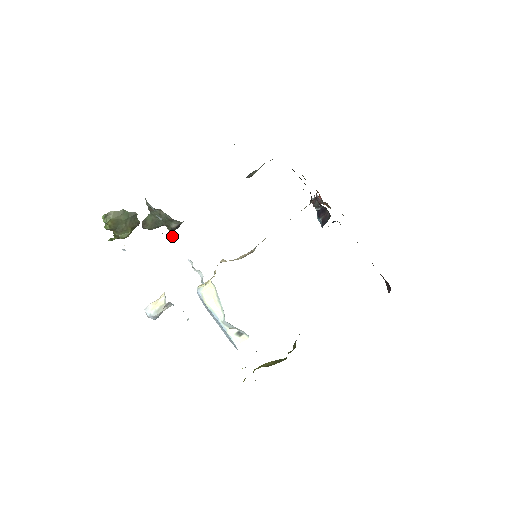
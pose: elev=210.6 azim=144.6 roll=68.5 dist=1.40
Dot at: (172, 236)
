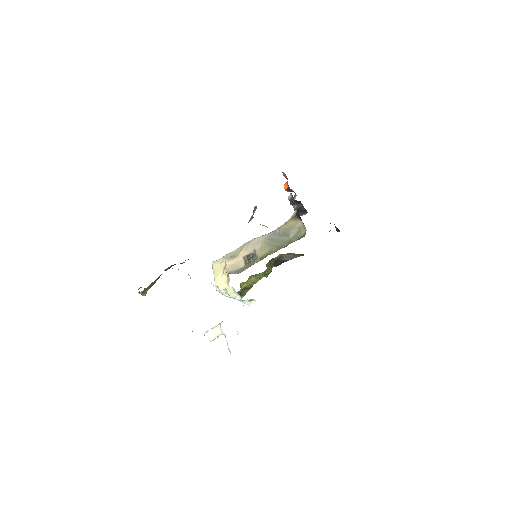
Dot at: occluded
